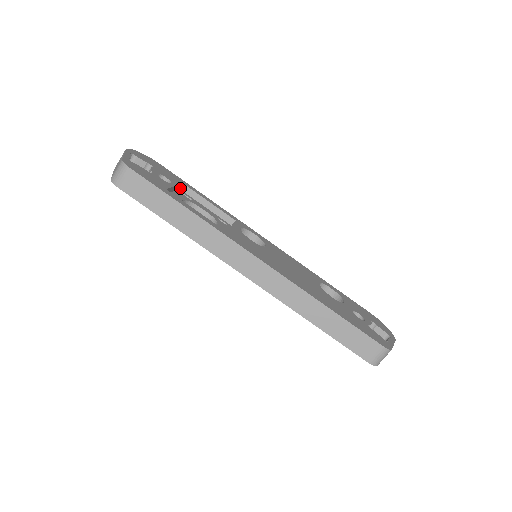
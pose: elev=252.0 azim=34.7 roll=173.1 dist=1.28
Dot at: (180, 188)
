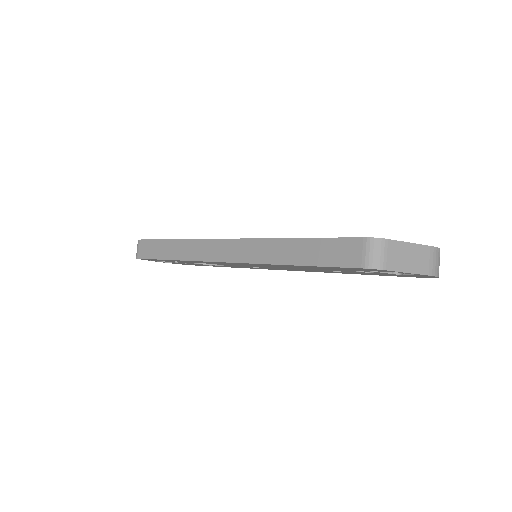
Dot at: occluded
